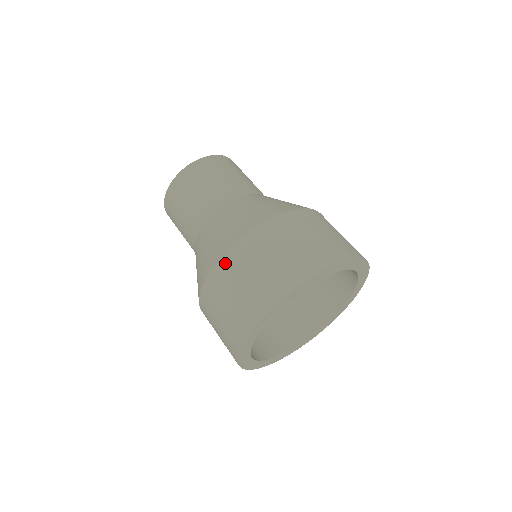
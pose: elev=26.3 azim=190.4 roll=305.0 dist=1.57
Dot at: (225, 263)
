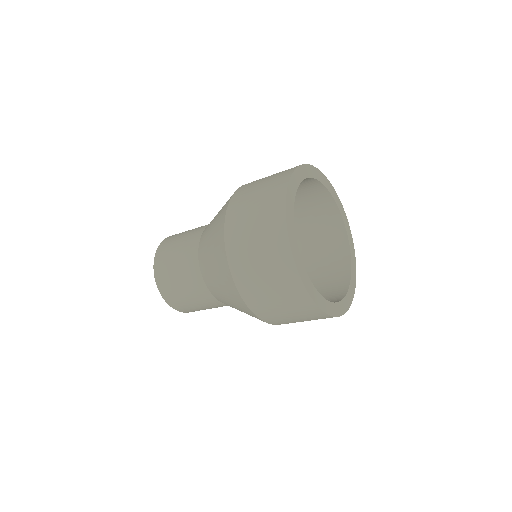
Dot at: (230, 239)
